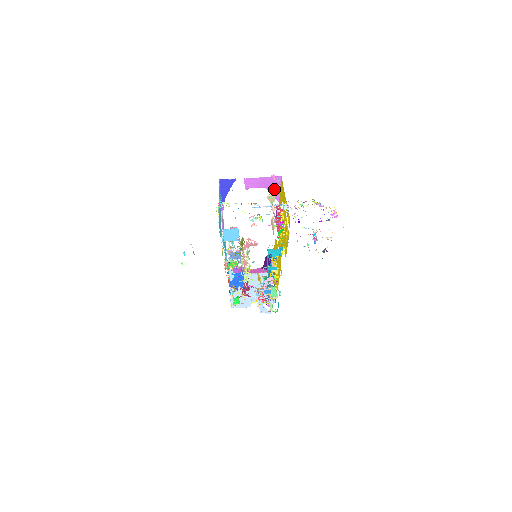
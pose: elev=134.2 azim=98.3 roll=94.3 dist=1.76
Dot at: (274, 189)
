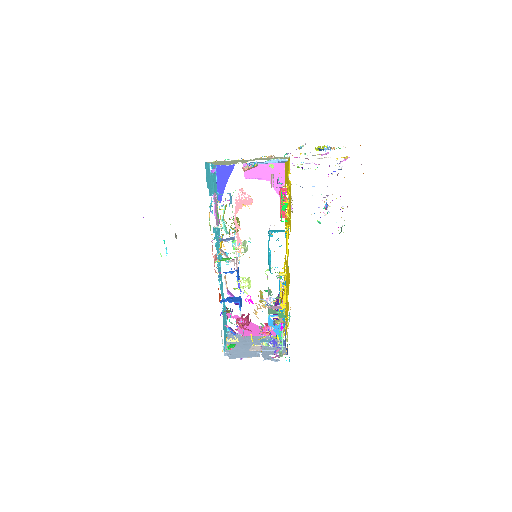
Dot at: occluded
